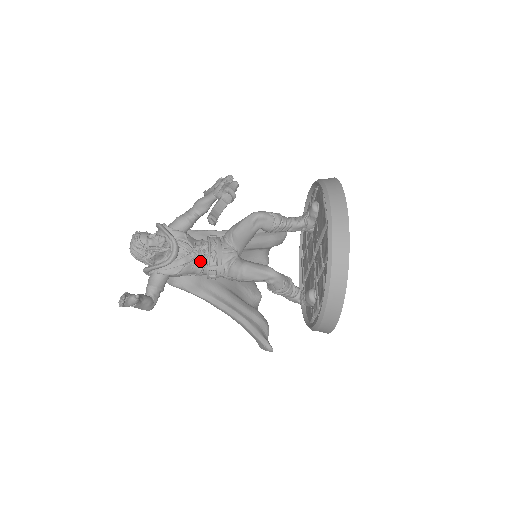
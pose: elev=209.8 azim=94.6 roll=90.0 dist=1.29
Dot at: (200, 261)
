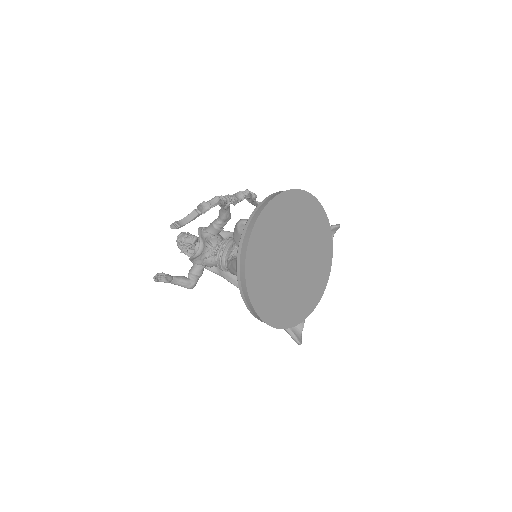
Dot at: (215, 256)
